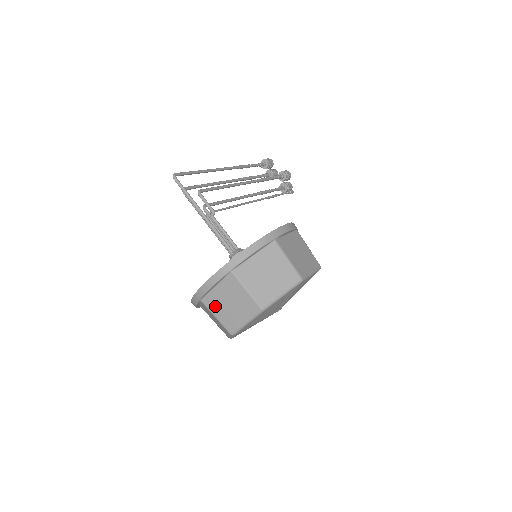
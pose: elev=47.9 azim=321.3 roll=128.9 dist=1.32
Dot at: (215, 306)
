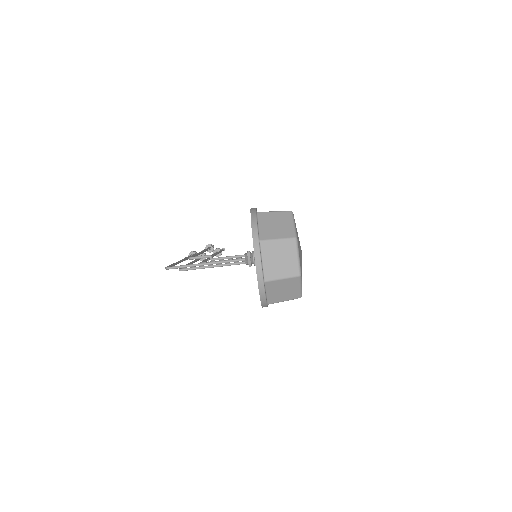
Dot at: (274, 273)
